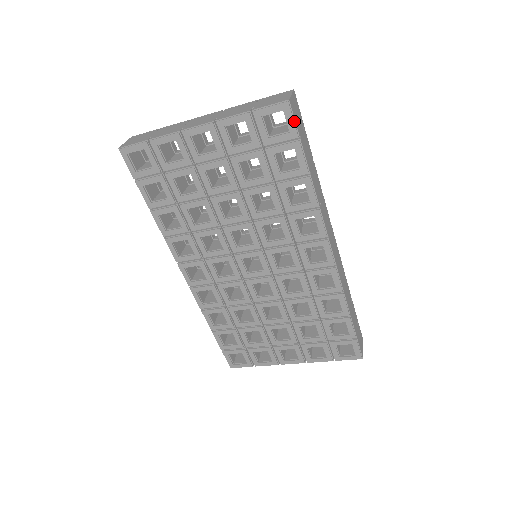
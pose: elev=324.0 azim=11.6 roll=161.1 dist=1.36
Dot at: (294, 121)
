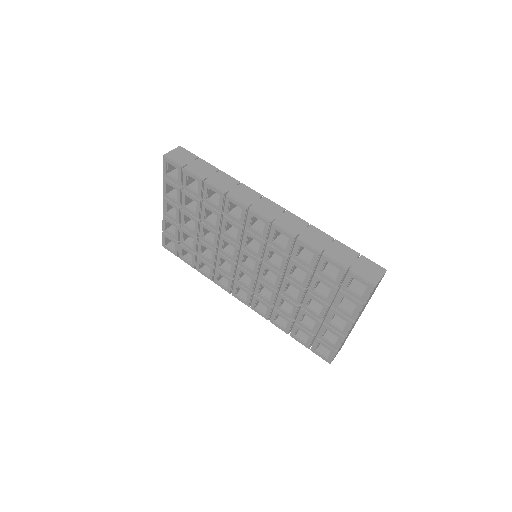
Dot at: (174, 162)
